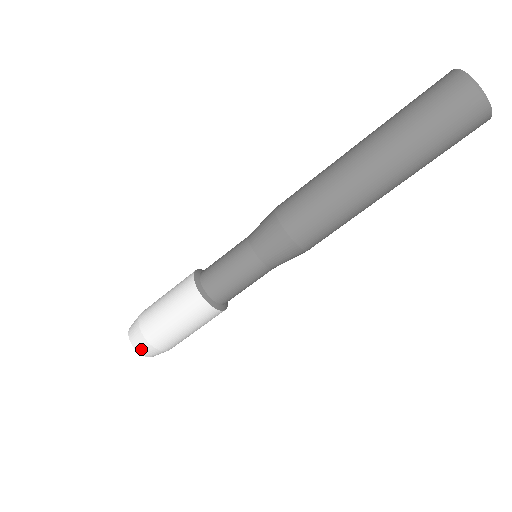
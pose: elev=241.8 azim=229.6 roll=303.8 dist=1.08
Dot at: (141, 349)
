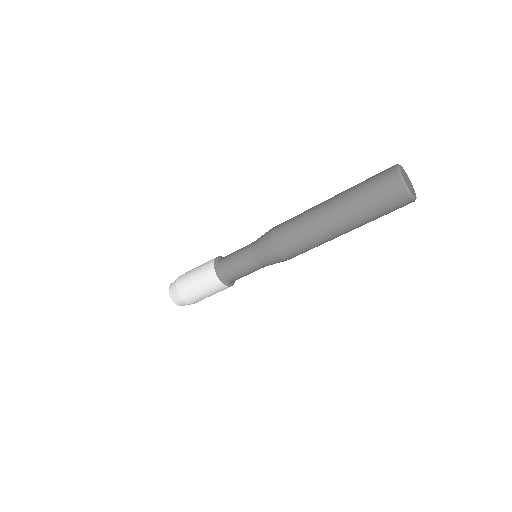
Dot at: (179, 304)
